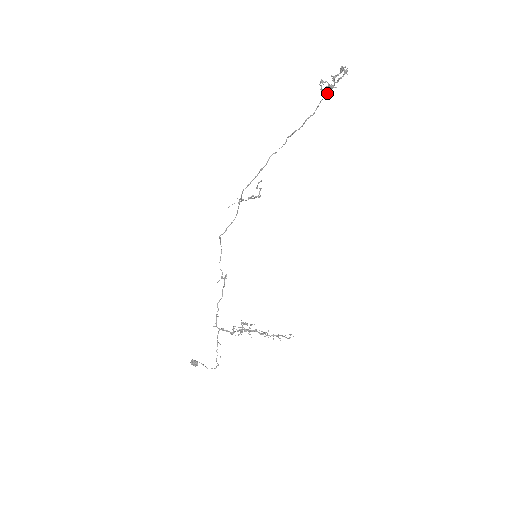
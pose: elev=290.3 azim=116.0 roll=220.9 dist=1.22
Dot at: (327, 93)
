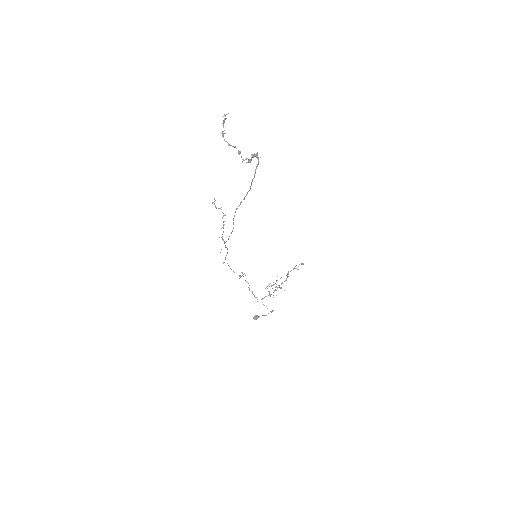
Dot at: occluded
